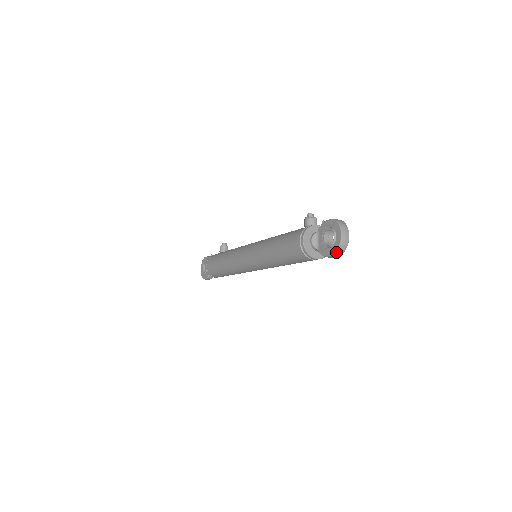
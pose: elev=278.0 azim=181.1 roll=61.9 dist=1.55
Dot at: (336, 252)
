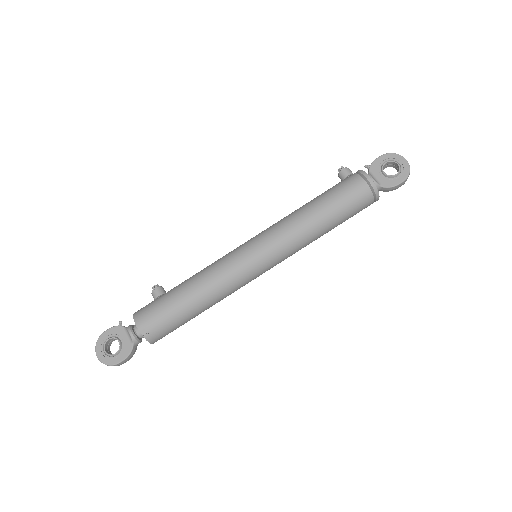
Dot at: (408, 175)
